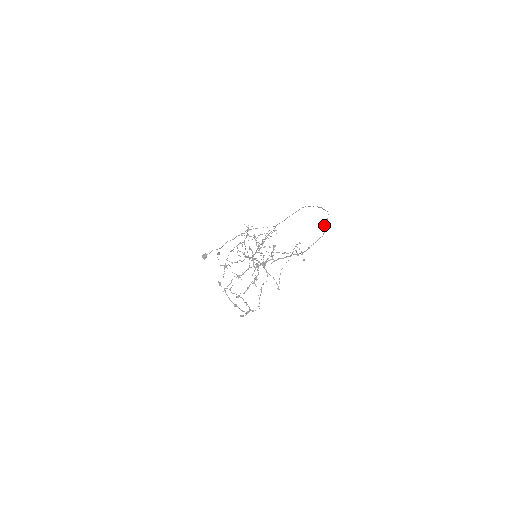
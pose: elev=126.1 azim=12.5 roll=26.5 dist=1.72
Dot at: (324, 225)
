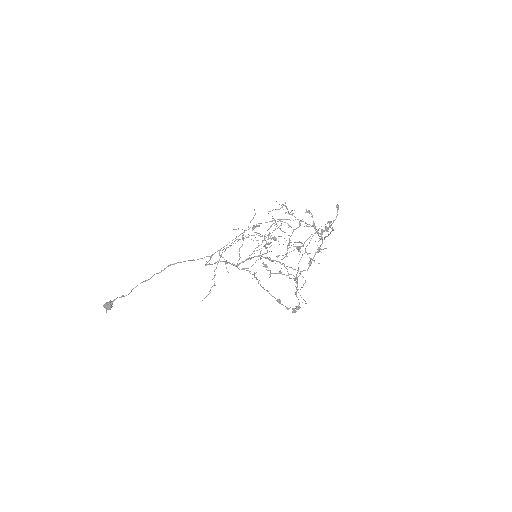
Dot at: (308, 226)
